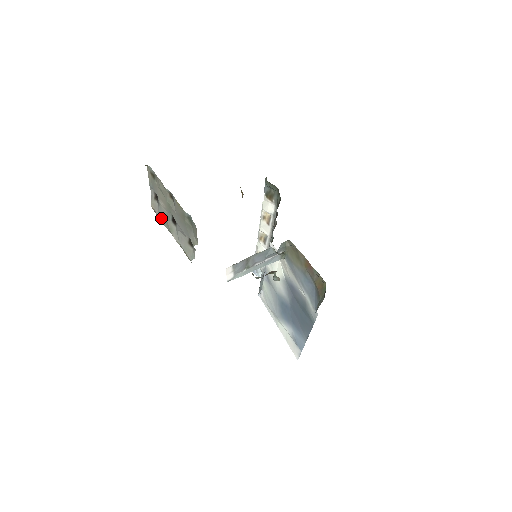
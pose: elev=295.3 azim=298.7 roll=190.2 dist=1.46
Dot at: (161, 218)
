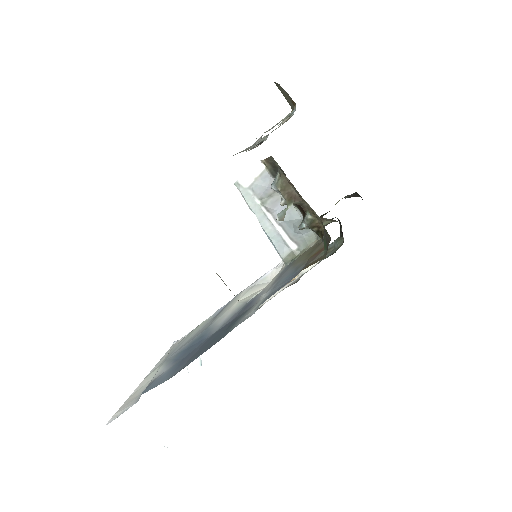
Dot at: occluded
